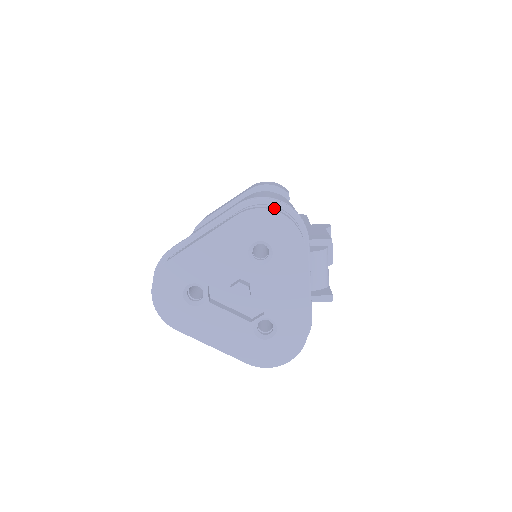
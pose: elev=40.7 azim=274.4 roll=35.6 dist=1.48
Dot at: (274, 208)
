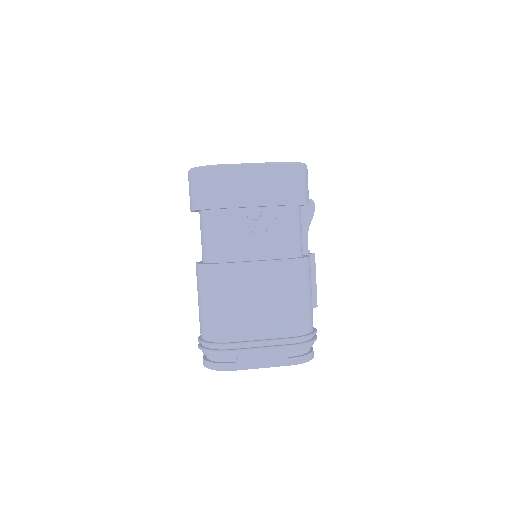
Dot at: occluded
